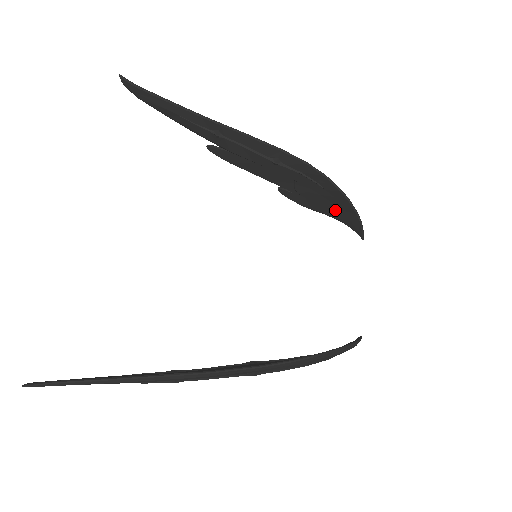
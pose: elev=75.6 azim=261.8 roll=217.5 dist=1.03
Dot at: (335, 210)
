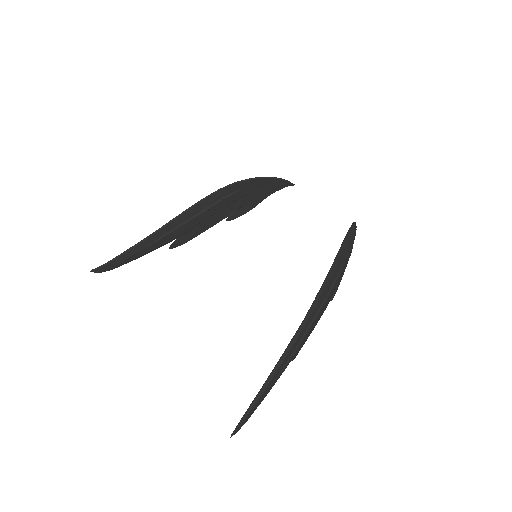
Dot at: (263, 191)
